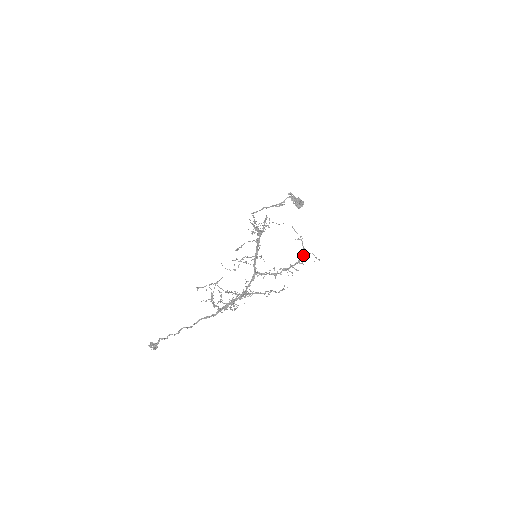
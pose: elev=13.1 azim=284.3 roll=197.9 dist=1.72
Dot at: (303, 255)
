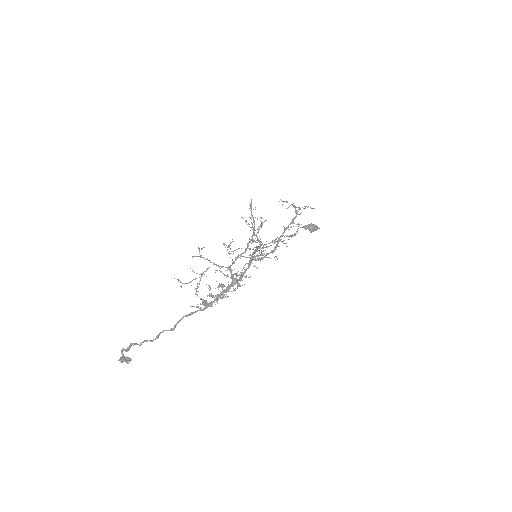
Dot at: occluded
